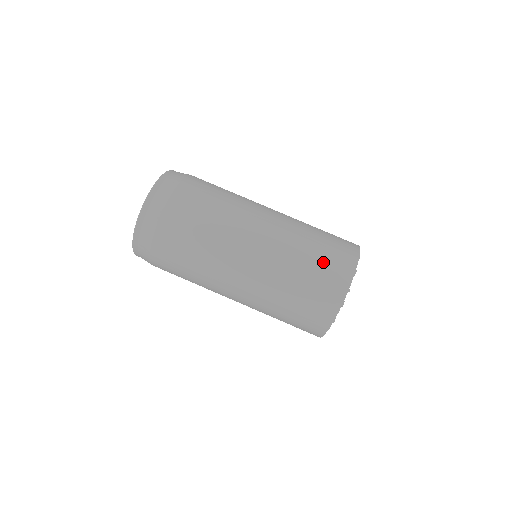
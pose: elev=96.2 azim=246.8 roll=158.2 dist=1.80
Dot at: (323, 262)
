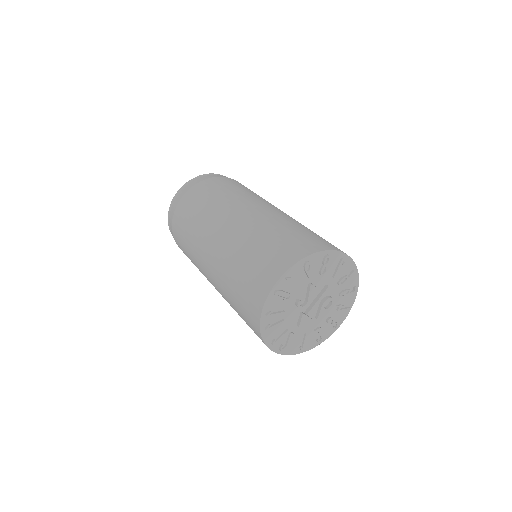
Dot at: (276, 244)
